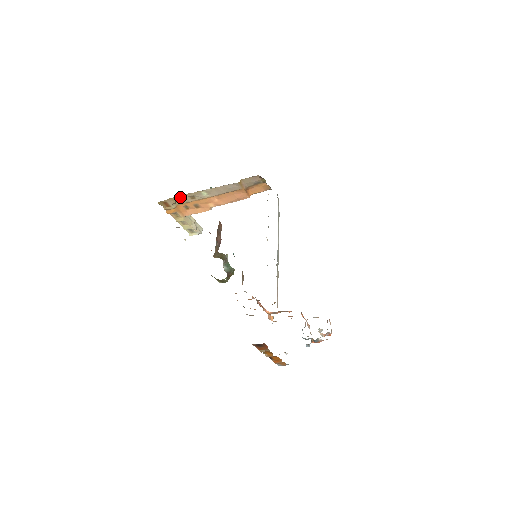
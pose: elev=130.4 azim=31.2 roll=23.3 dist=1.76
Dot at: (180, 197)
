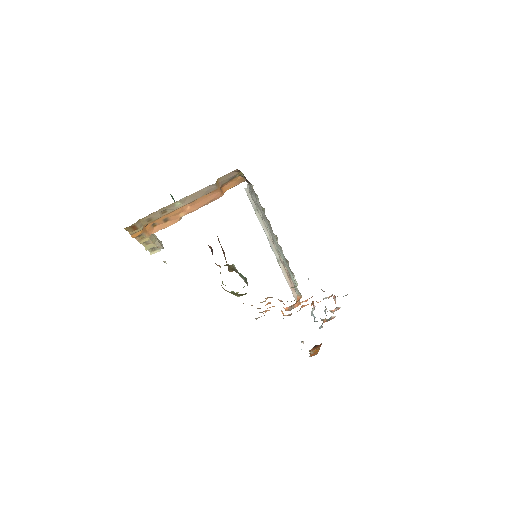
Dot at: (150, 215)
